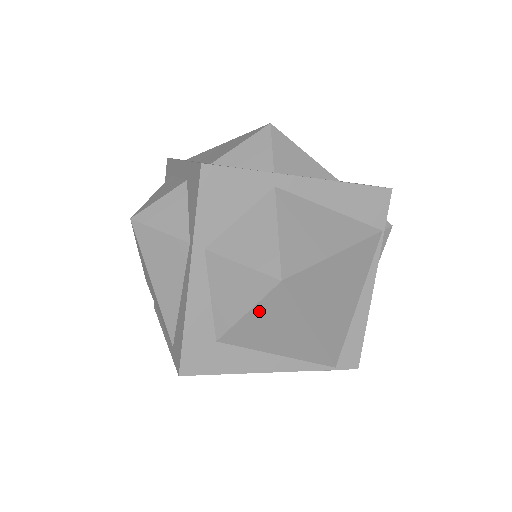
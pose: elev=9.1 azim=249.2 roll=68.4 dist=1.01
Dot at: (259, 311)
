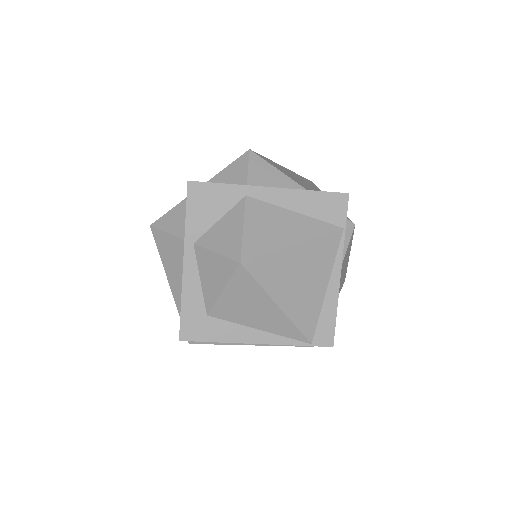
Dot at: (231, 289)
